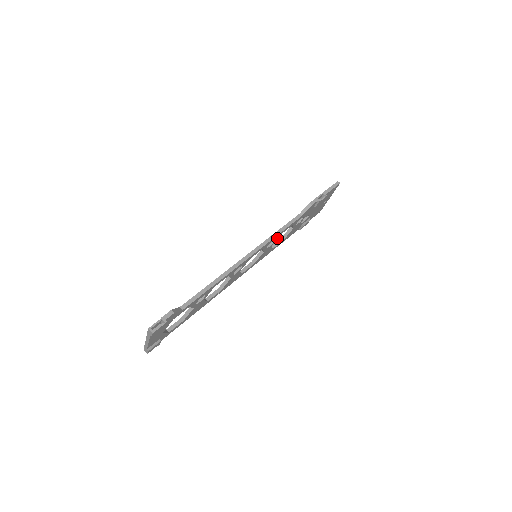
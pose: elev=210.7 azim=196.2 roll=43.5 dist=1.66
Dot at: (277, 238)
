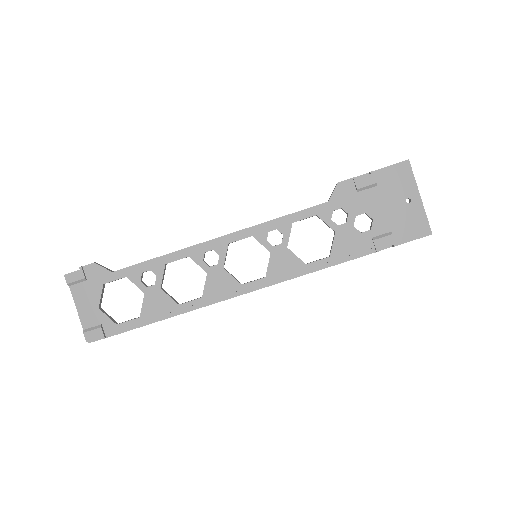
Dot at: (288, 232)
